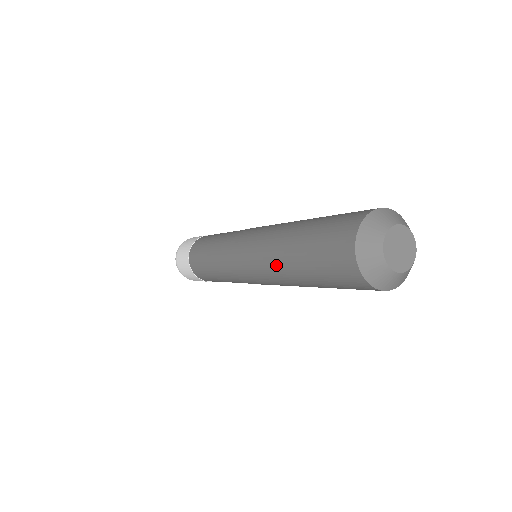
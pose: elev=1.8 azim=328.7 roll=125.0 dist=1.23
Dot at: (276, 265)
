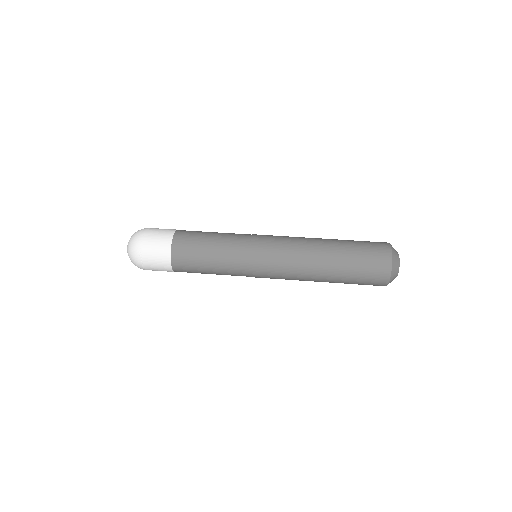
Dot at: occluded
